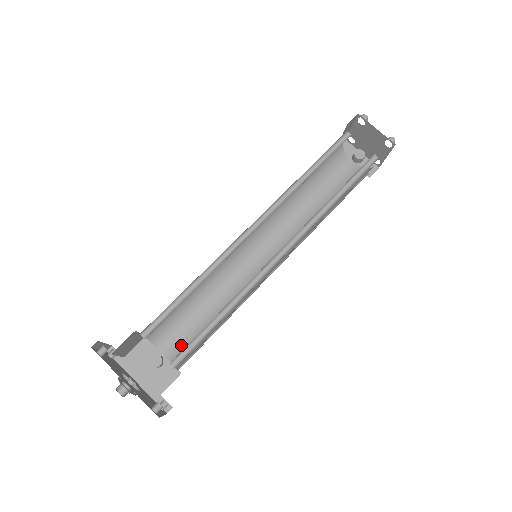
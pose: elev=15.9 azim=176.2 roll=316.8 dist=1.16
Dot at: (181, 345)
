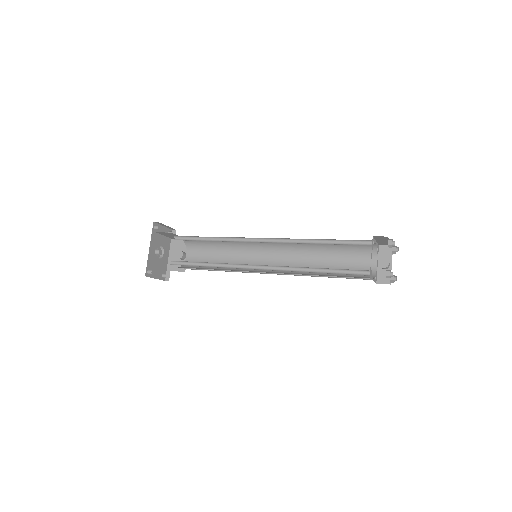
Dot at: (195, 260)
